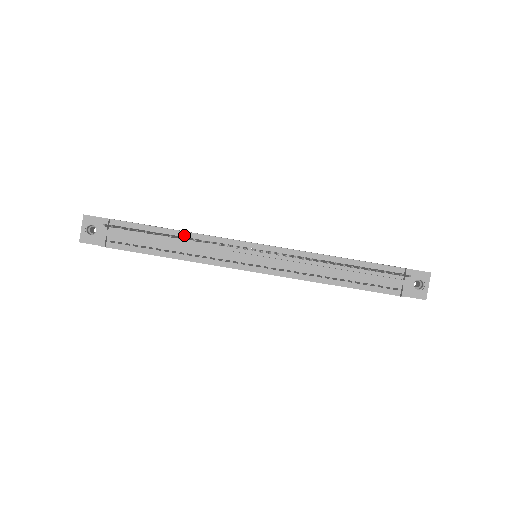
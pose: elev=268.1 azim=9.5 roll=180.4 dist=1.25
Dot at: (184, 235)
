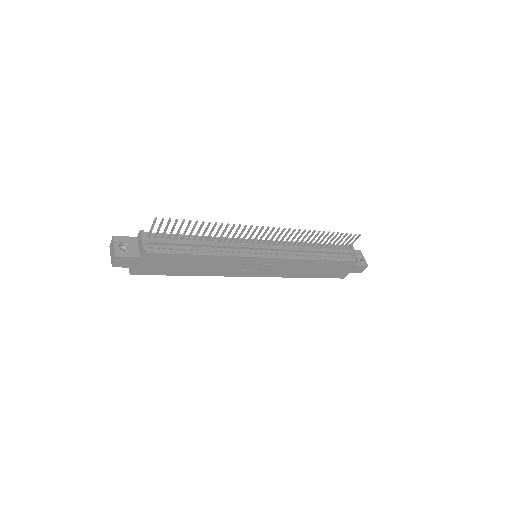
Dot at: (206, 238)
